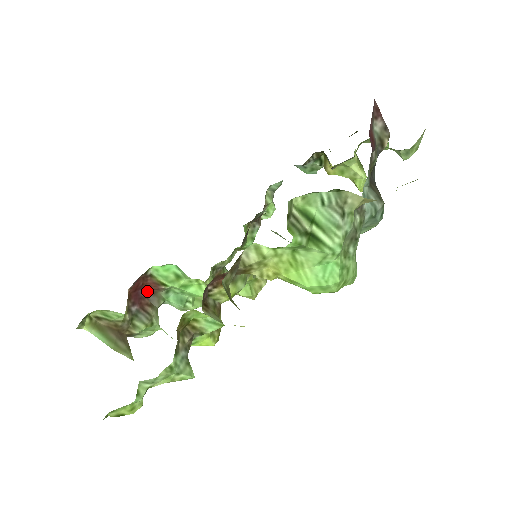
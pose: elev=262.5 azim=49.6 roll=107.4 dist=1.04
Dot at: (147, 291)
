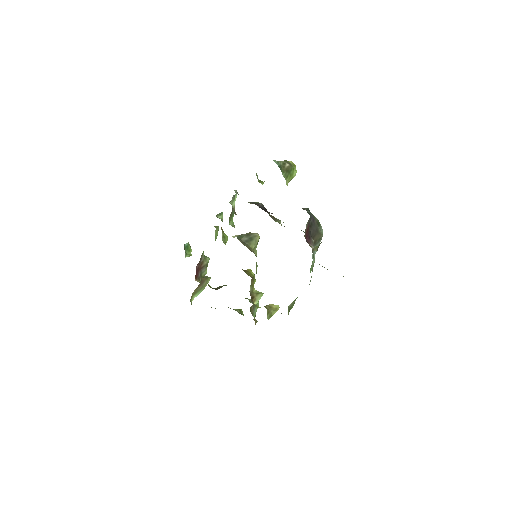
Dot at: (197, 264)
